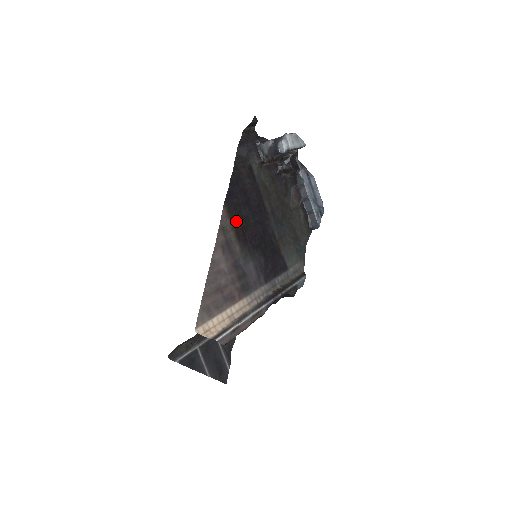
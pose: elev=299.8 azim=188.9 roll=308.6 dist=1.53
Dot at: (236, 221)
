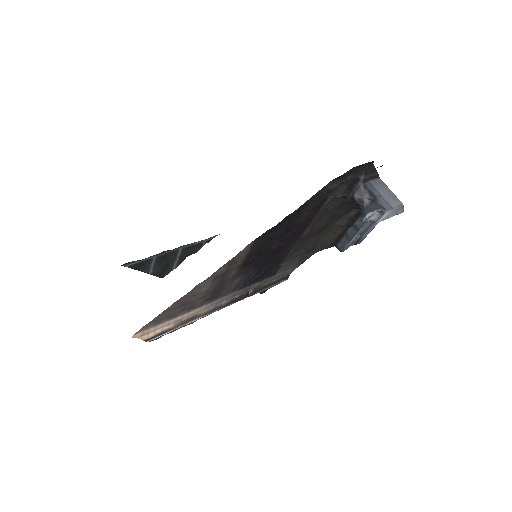
Dot at: (254, 253)
